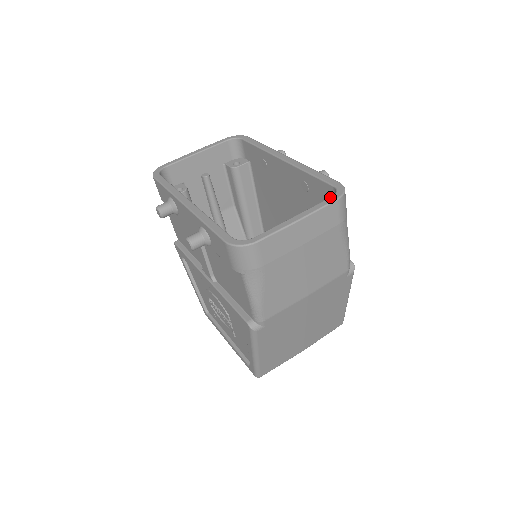
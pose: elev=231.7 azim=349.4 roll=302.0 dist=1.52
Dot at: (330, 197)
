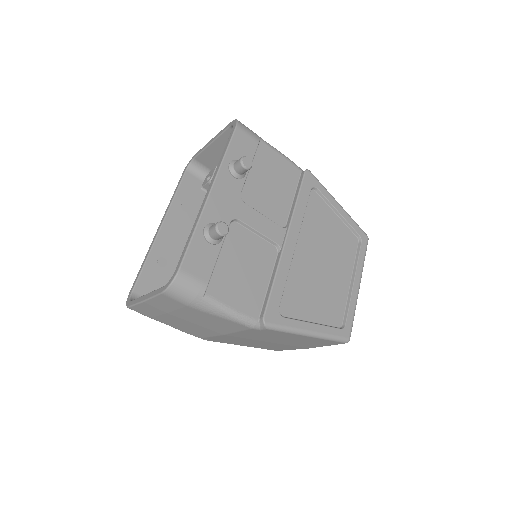
Dot at: occluded
